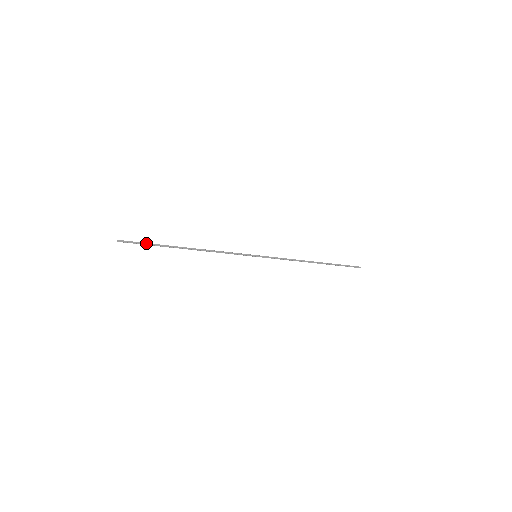
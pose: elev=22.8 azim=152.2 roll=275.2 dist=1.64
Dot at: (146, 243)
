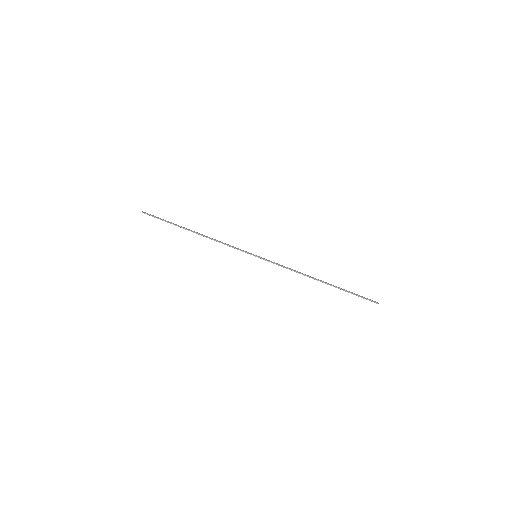
Dot at: (162, 219)
